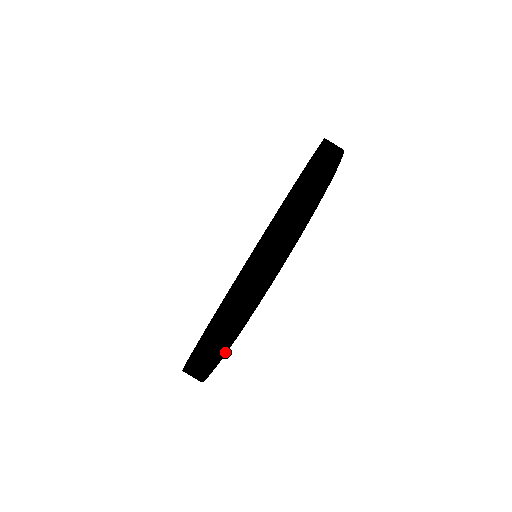
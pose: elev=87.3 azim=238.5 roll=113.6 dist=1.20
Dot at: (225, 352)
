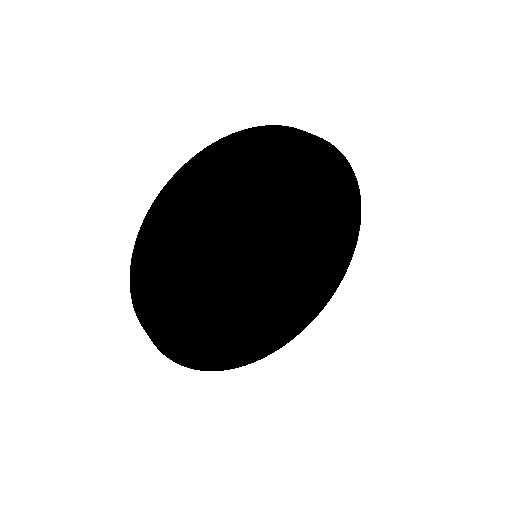
Dot at: (214, 157)
